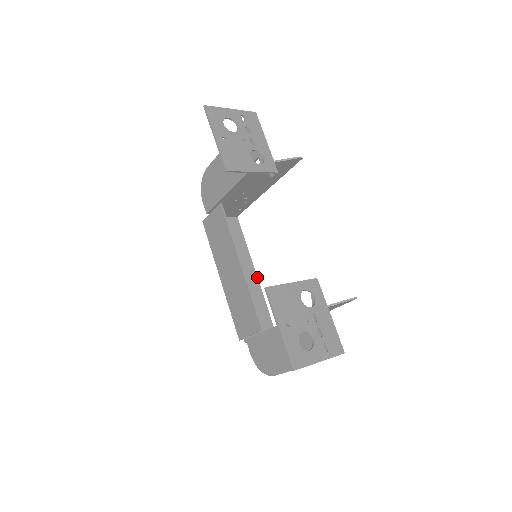
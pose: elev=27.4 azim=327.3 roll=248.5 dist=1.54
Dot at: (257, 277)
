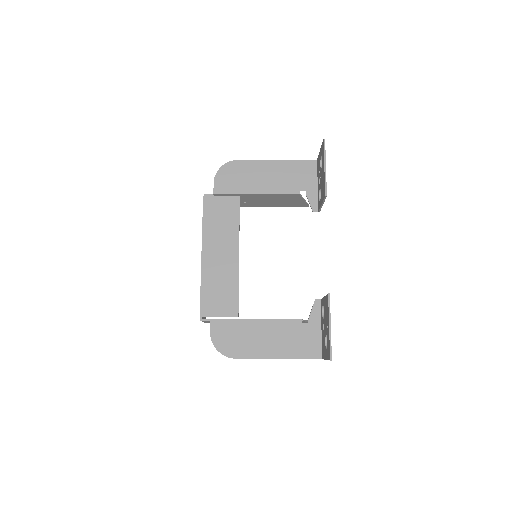
Dot at: occluded
